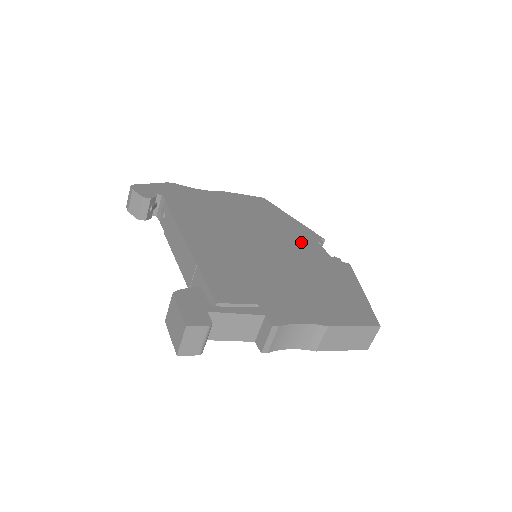
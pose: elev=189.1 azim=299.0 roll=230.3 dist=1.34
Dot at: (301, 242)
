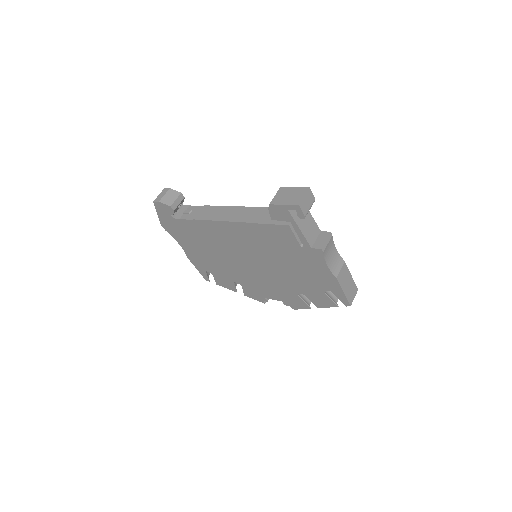
Dot at: occluded
